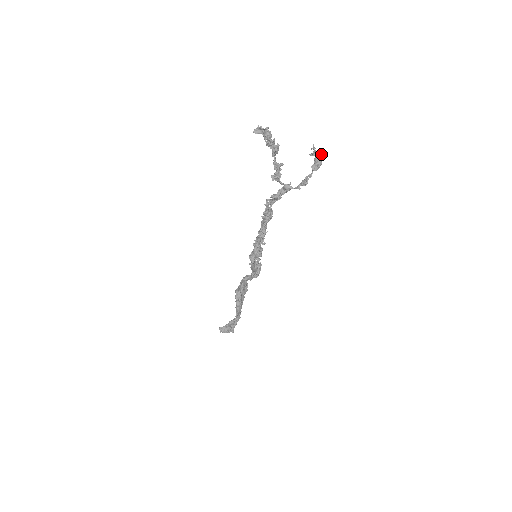
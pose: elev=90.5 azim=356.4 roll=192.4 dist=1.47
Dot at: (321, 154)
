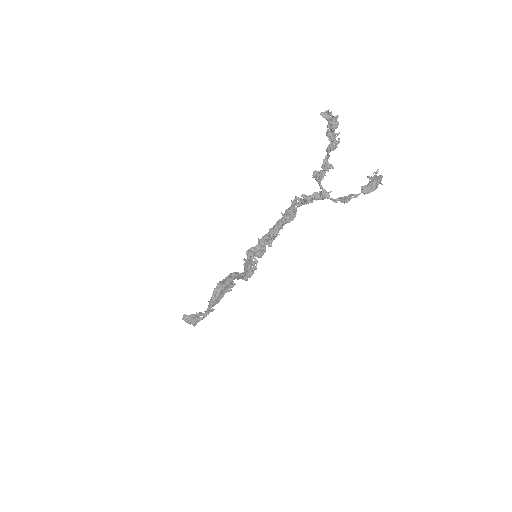
Dot at: (380, 182)
